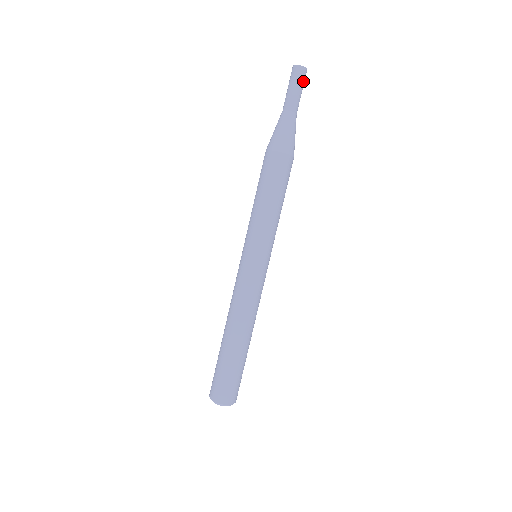
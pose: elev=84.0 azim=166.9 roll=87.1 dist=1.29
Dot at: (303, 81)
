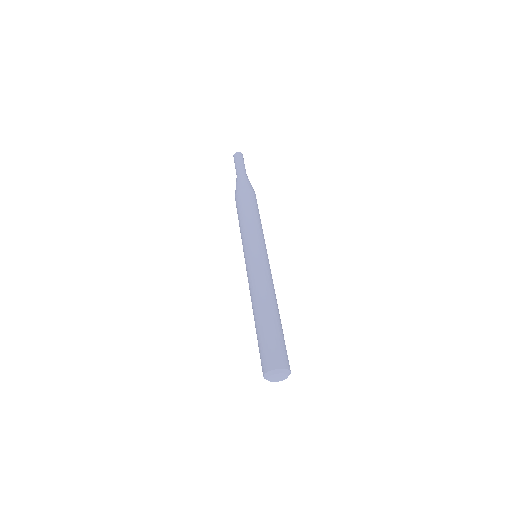
Dot at: occluded
